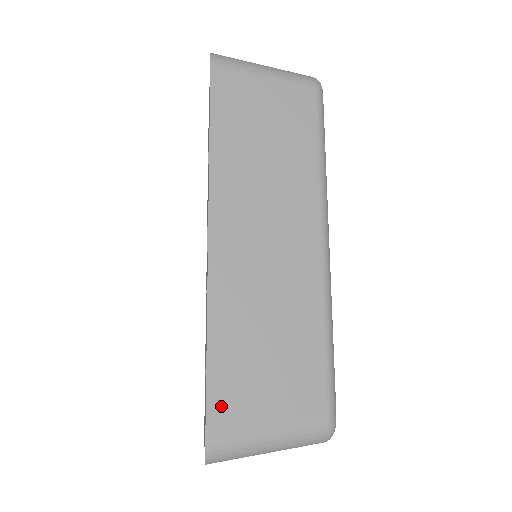
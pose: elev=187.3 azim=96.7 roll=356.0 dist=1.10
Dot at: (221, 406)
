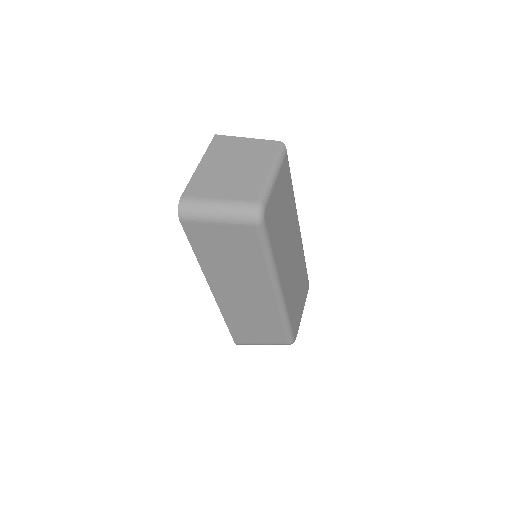
Dot at: (238, 337)
